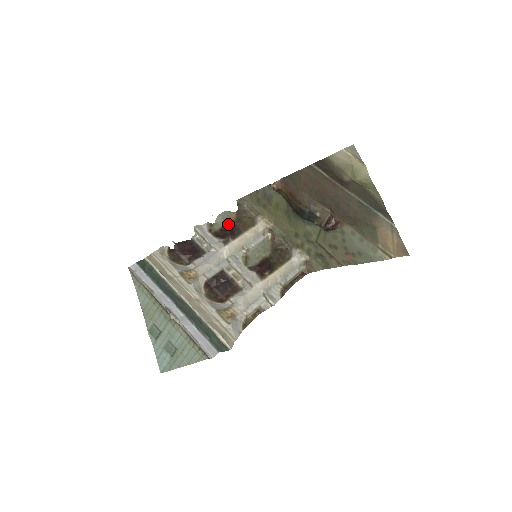
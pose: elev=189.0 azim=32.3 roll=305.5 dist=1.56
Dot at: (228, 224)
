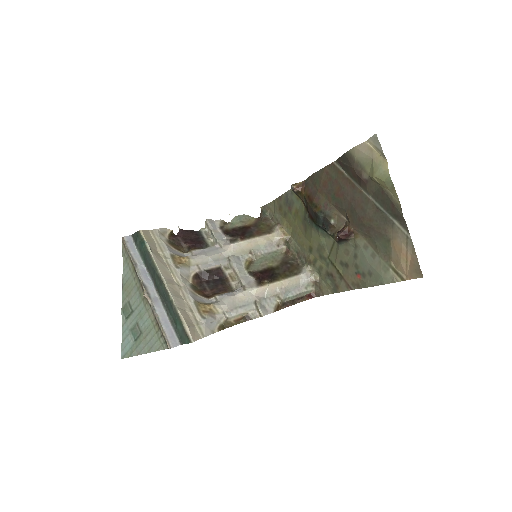
Dot at: (243, 226)
